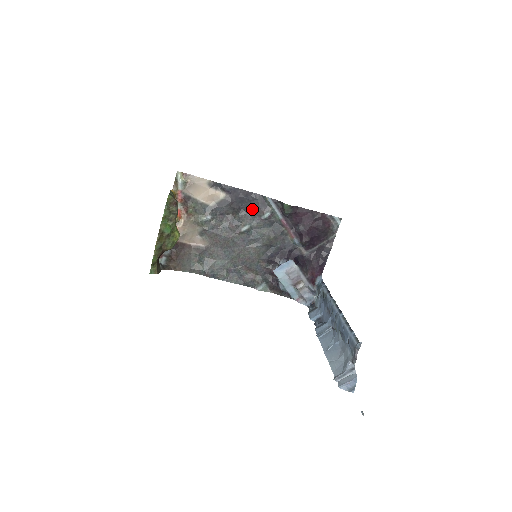
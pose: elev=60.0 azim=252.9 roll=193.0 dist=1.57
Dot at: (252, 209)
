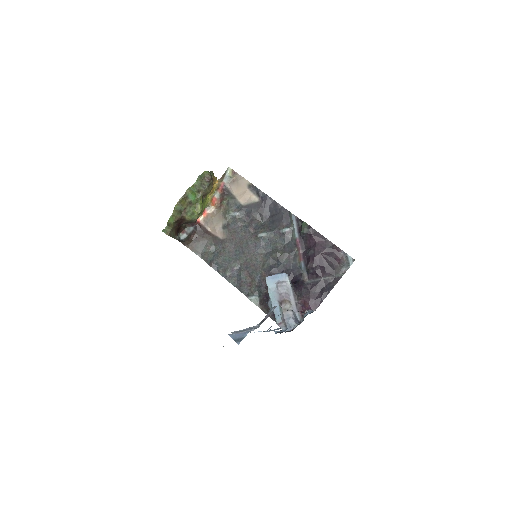
Dot at: (276, 221)
